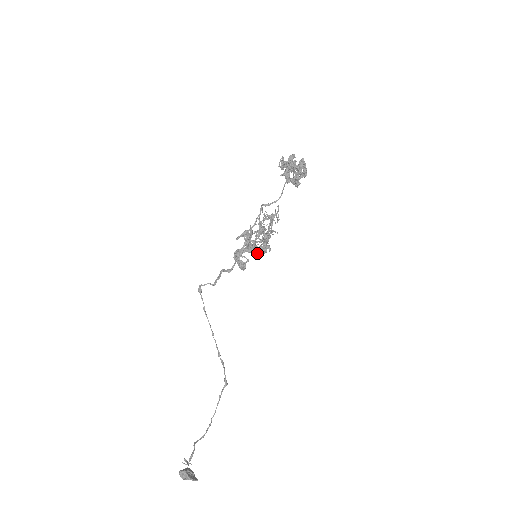
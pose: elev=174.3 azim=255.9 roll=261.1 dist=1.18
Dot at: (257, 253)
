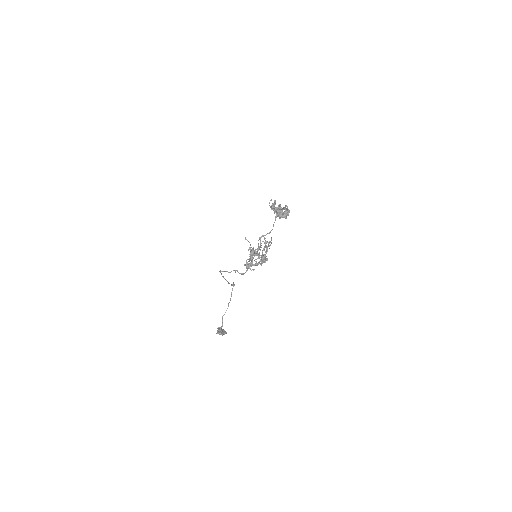
Dot at: (257, 255)
